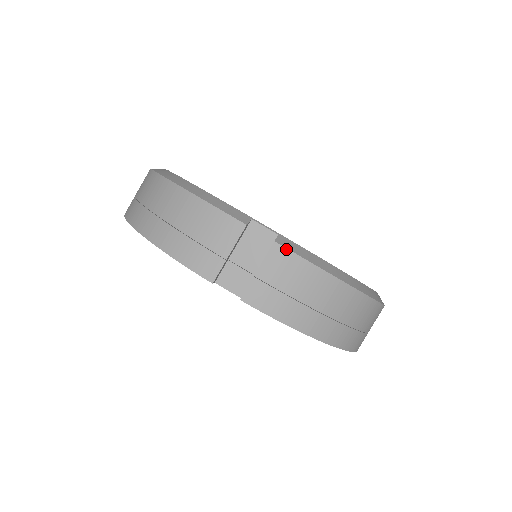
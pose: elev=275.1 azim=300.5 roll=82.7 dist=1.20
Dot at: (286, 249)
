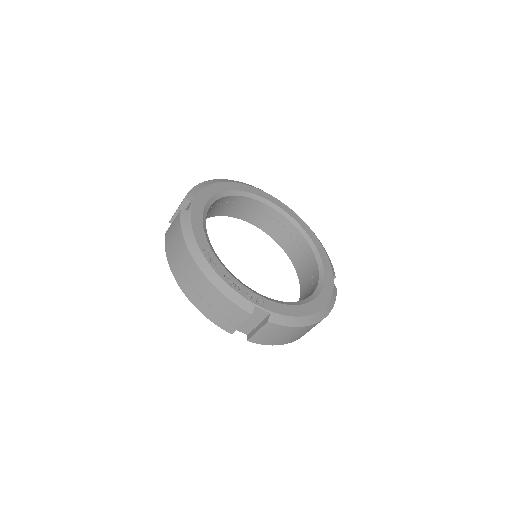
Dot at: (274, 324)
